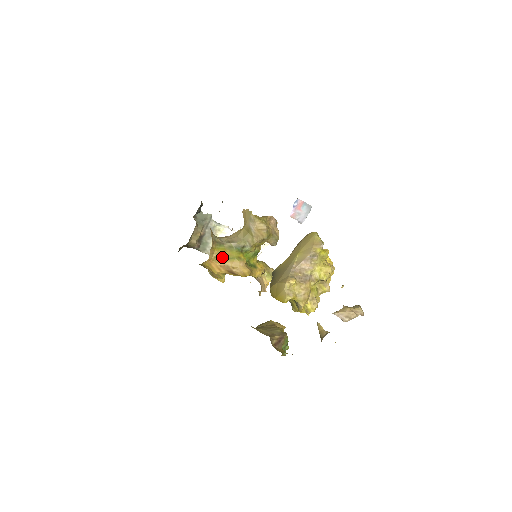
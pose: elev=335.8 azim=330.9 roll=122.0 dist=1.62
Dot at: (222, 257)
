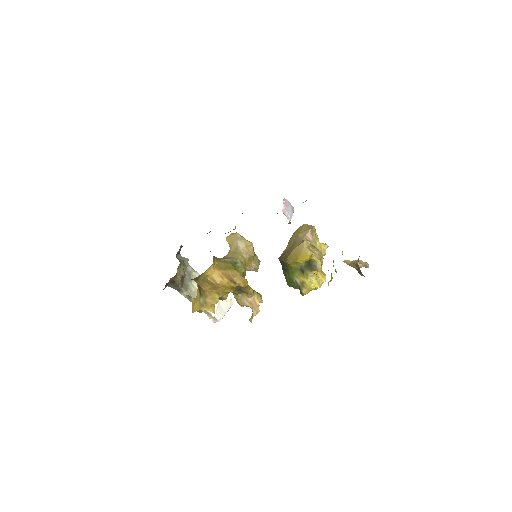
Dot at: (222, 266)
